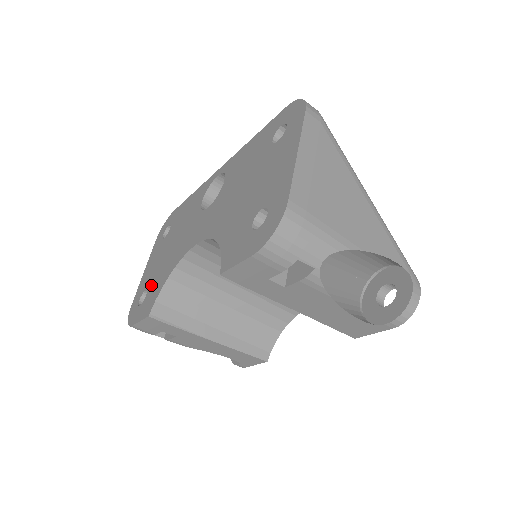
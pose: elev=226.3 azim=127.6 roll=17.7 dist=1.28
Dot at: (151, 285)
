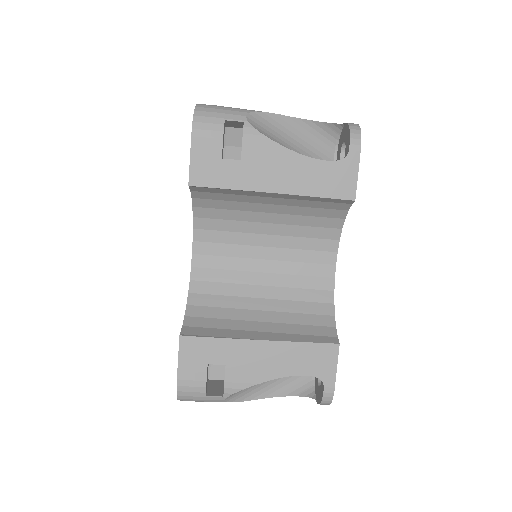
Dot at: occluded
